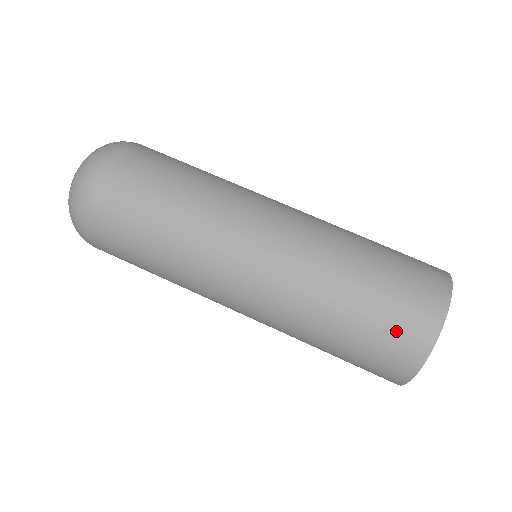
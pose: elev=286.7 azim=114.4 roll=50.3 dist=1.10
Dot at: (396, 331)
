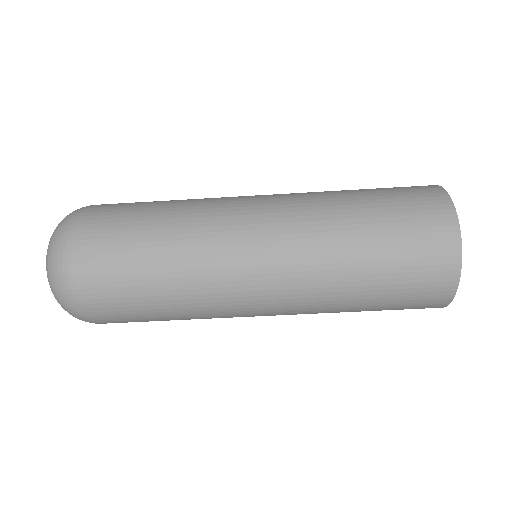
Dot at: occluded
